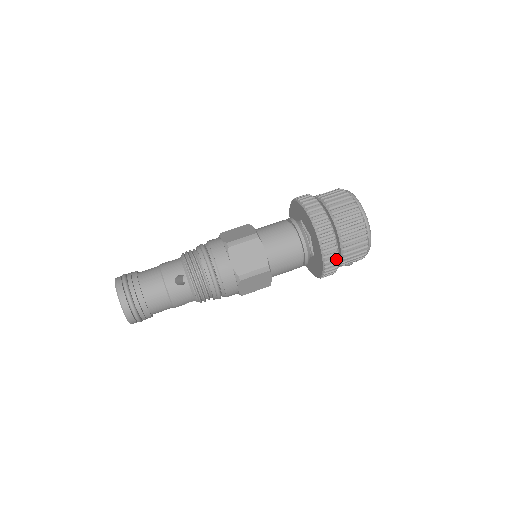
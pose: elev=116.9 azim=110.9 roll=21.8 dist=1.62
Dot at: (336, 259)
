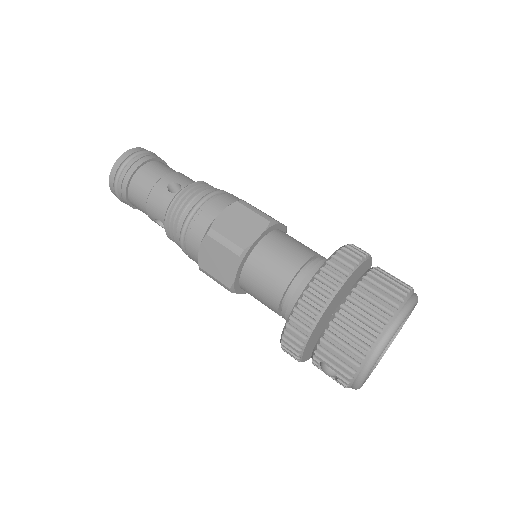
Dot at: (310, 322)
